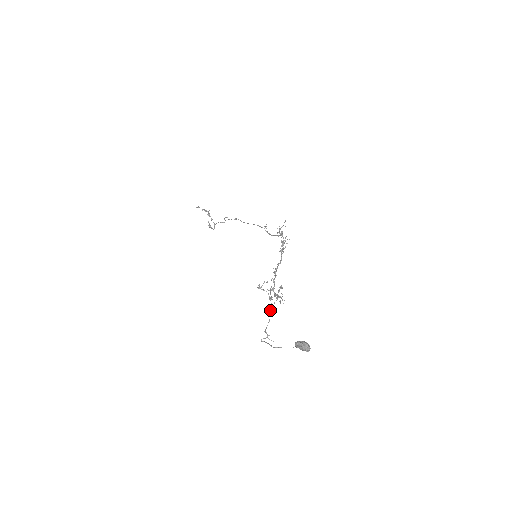
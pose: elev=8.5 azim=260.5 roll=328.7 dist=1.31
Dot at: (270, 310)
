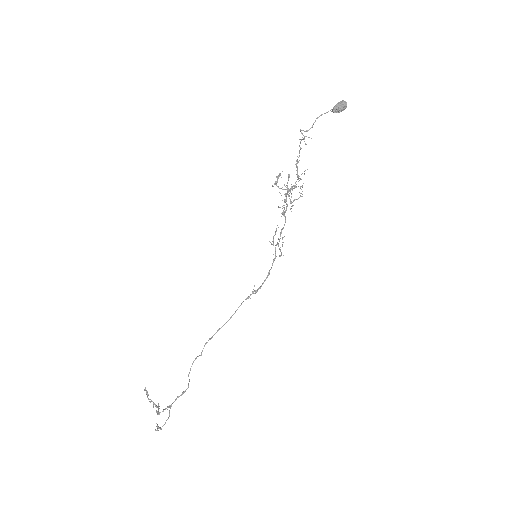
Dot at: (296, 167)
